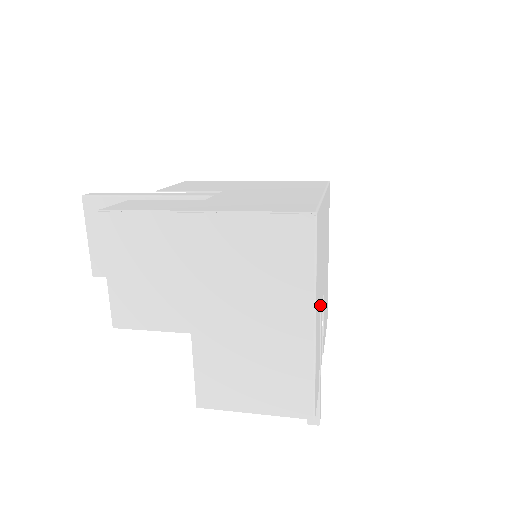
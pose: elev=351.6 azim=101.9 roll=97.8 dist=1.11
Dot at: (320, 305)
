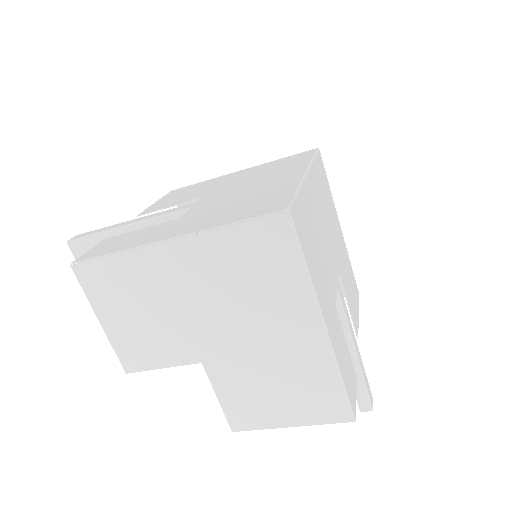
Dot at: (333, 296)
